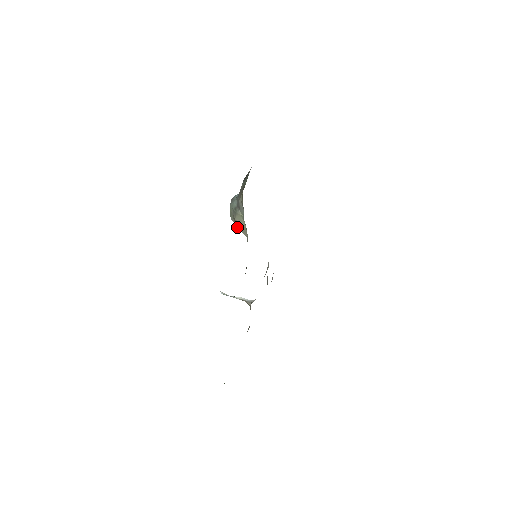
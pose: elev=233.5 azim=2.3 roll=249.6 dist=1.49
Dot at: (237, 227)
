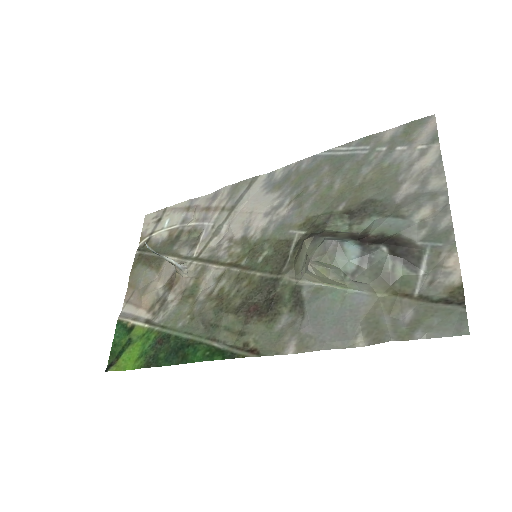
Dot at: (309, 271)
